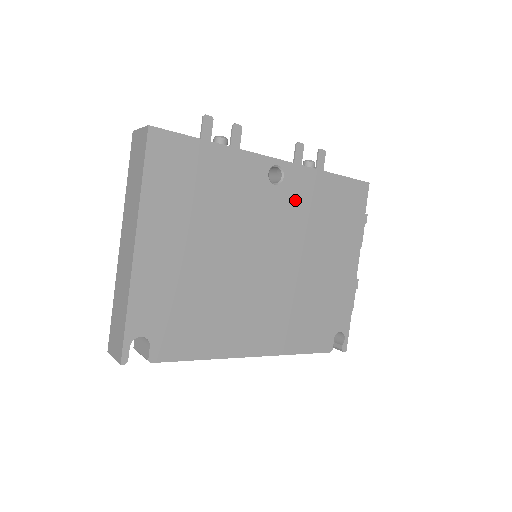
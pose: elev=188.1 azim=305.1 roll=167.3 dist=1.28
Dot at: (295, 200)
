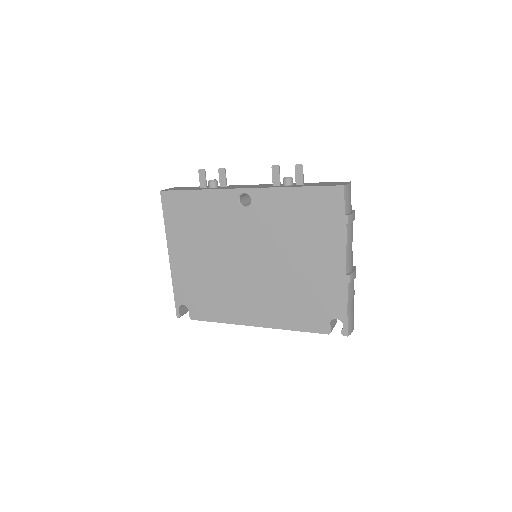
Dot at: (265, 215)
